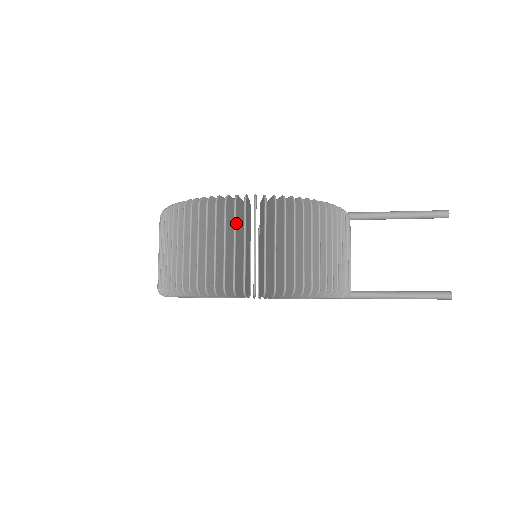
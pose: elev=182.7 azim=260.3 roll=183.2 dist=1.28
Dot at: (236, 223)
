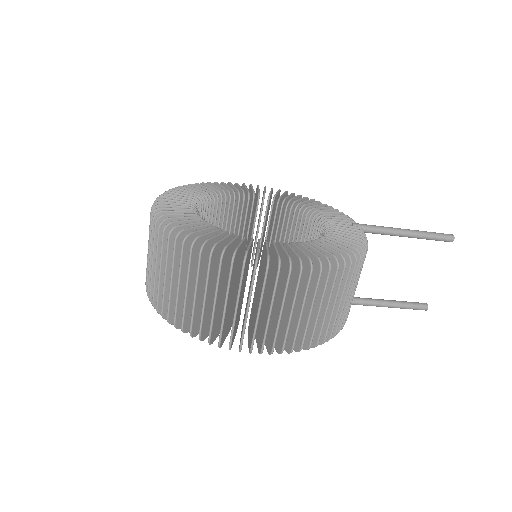
Dot at: (275, 290)
